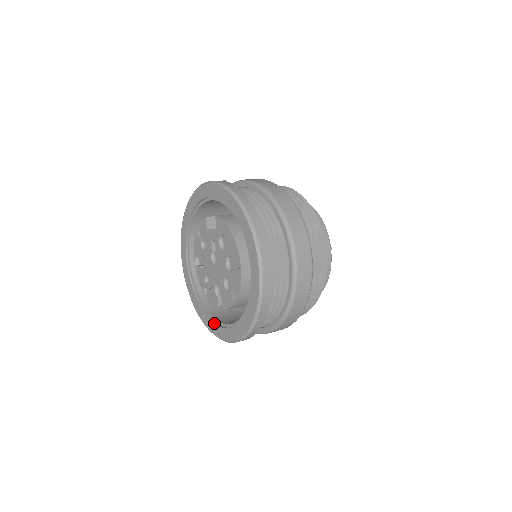
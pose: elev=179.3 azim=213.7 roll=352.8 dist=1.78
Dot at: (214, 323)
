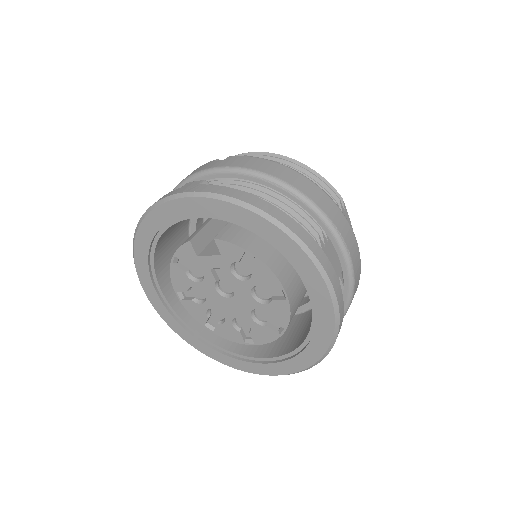
Dot at: (240, 360)
